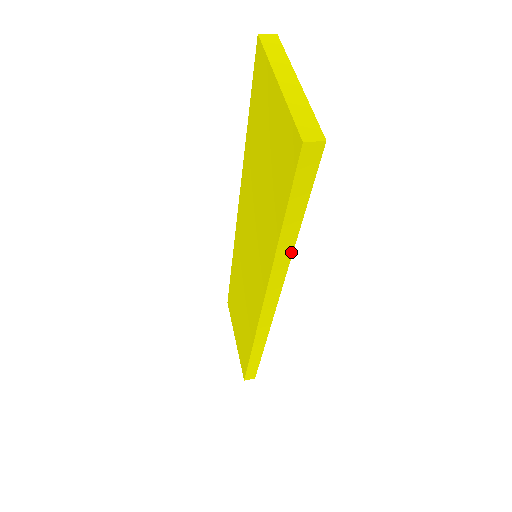
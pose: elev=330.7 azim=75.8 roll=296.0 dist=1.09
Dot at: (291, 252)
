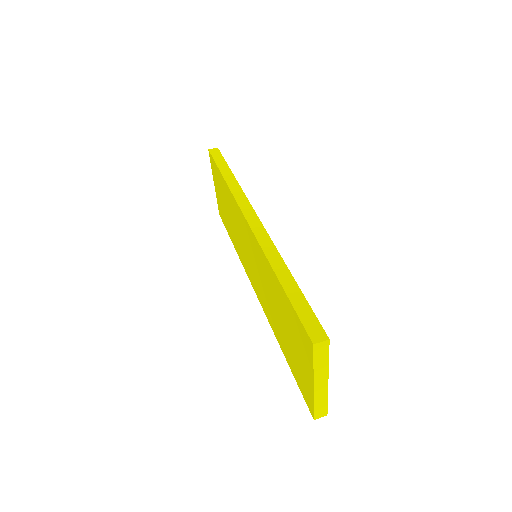
Dot at: occluded
